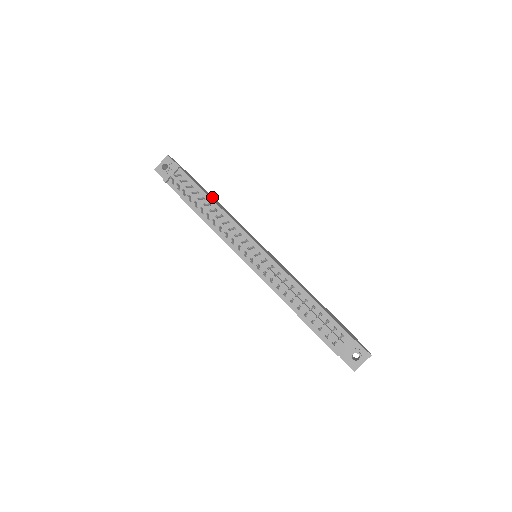
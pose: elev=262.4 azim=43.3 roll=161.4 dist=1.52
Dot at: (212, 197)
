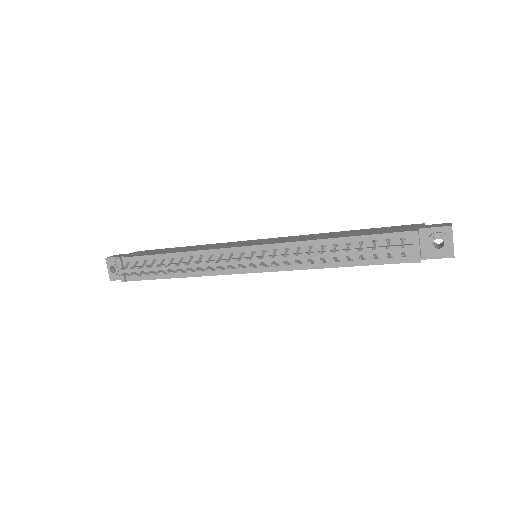
Dot at: (173, 249)
